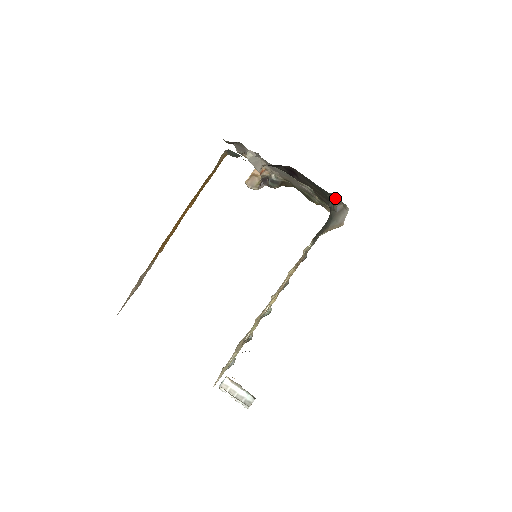
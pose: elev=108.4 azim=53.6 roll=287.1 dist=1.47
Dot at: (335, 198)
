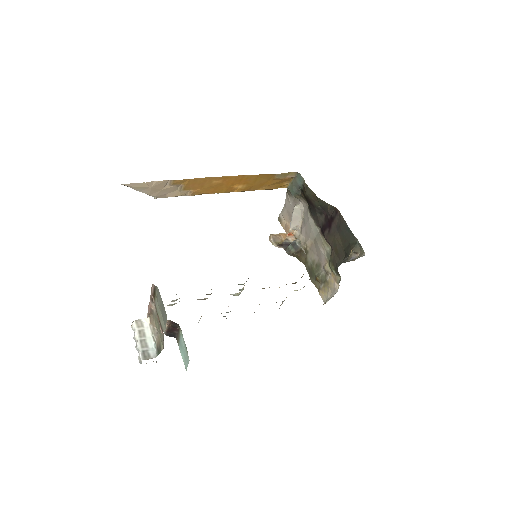
Dot at: (358, 244)
